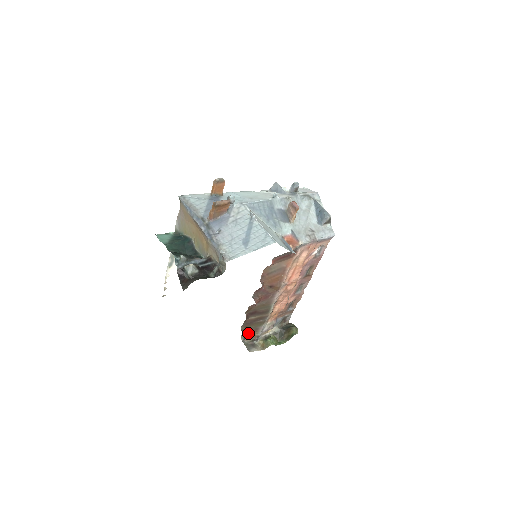
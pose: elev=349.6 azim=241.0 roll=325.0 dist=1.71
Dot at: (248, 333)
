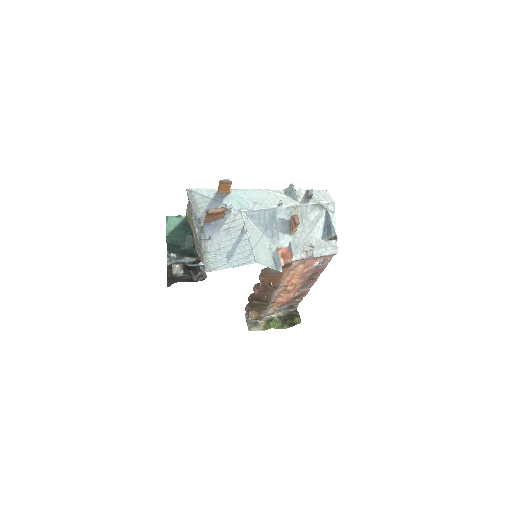
Dot at: (253, 312)
